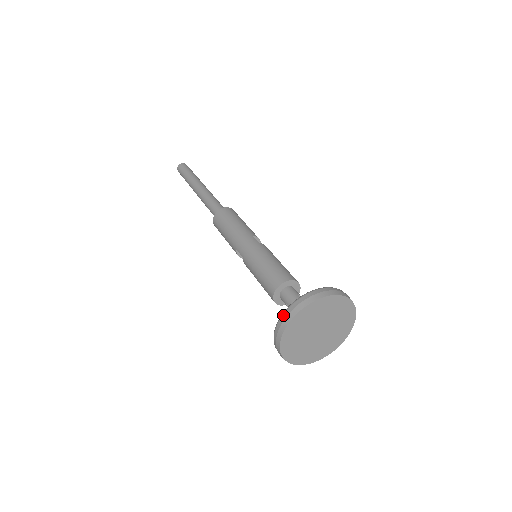
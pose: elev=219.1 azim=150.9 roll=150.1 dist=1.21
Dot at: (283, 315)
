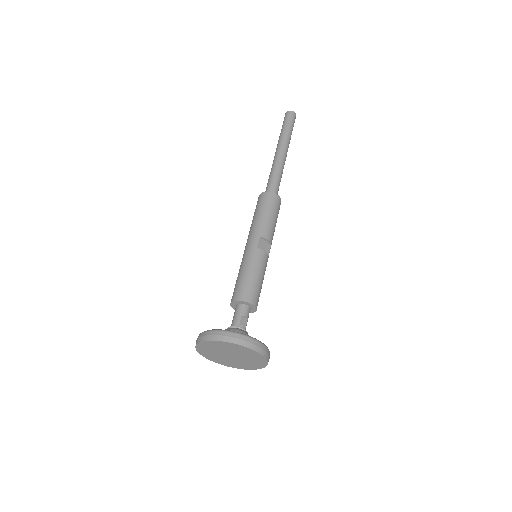
Dot at: occluded
